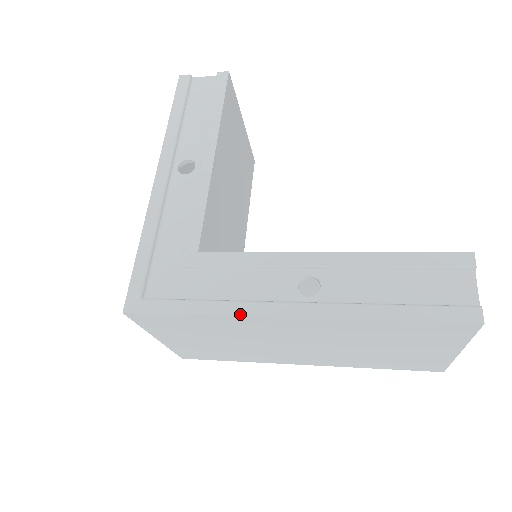
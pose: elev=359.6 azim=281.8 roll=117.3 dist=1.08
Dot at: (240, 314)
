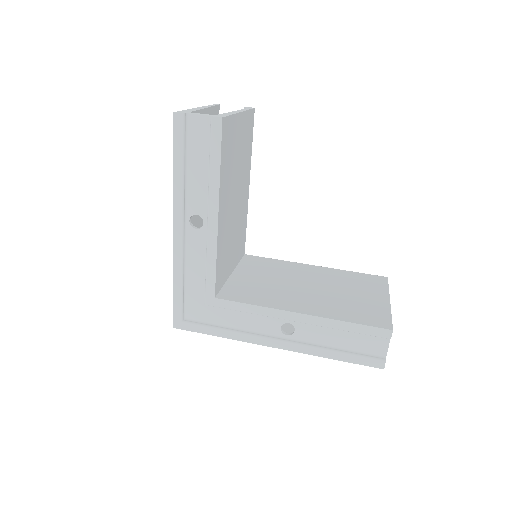
Dot at: (245, 341)
